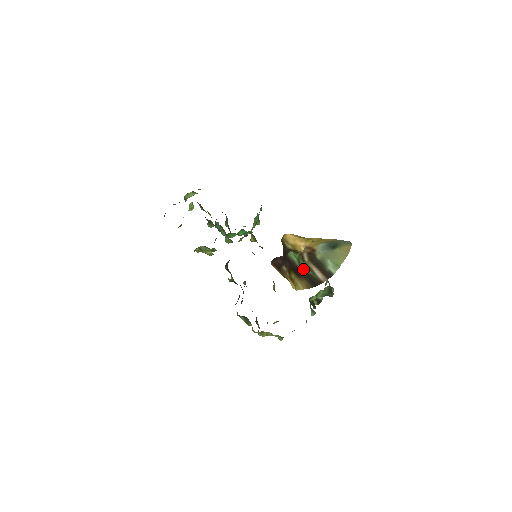
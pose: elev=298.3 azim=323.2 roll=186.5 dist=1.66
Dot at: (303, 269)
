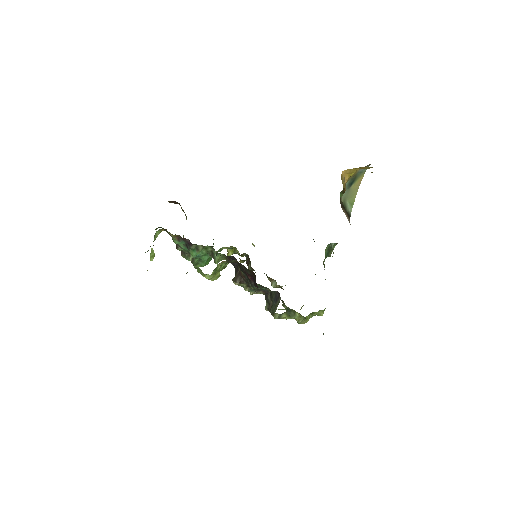
Dot at: occluded
